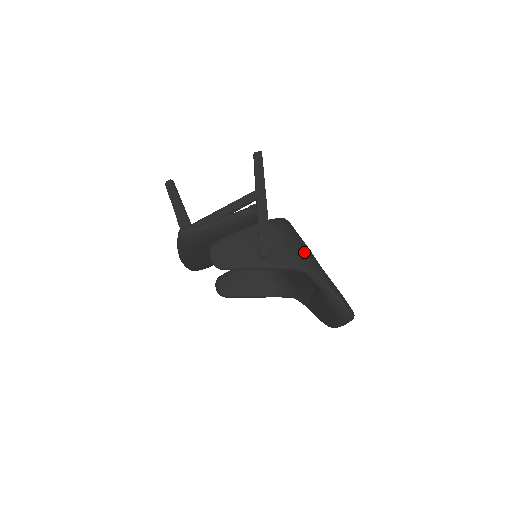
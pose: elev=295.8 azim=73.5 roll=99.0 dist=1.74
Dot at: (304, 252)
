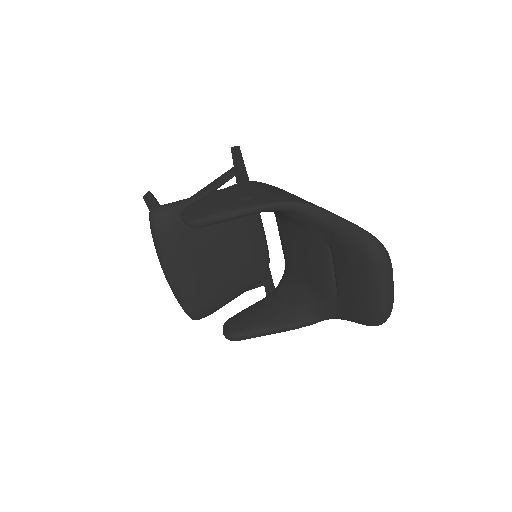
Dot at: occluded
